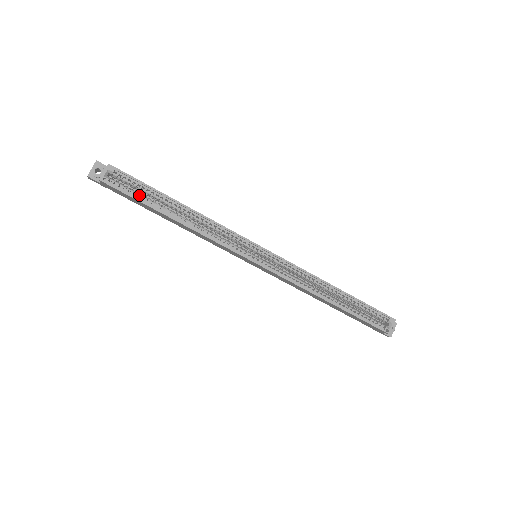
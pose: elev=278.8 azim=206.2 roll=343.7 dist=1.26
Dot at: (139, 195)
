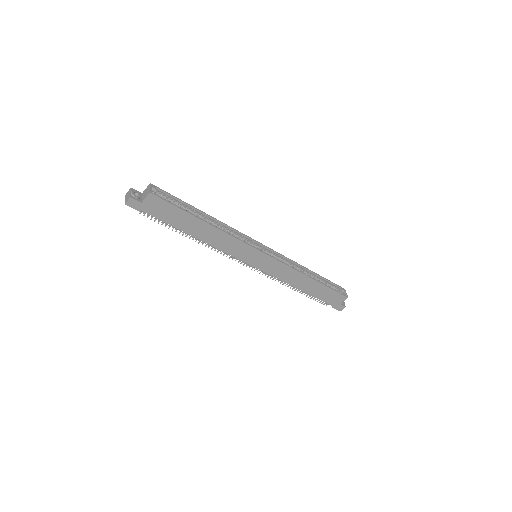
Dot at: (177, 206)
